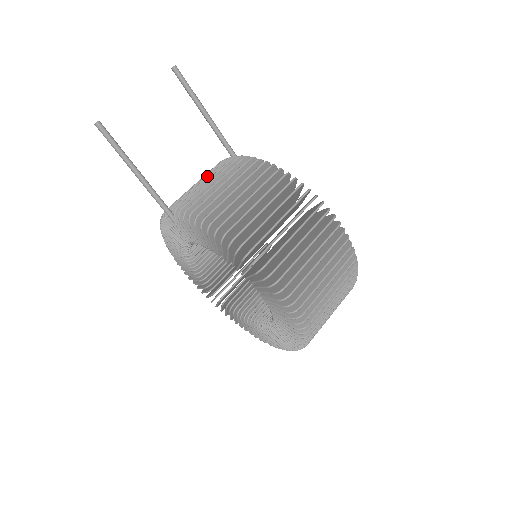
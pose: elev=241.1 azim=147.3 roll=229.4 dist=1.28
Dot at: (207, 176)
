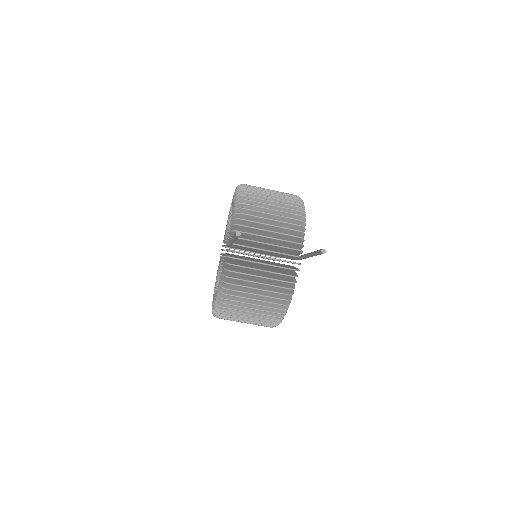
Dot at: (273, 252)
